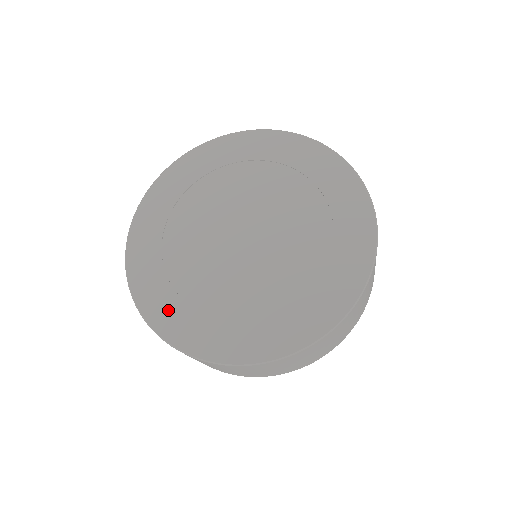
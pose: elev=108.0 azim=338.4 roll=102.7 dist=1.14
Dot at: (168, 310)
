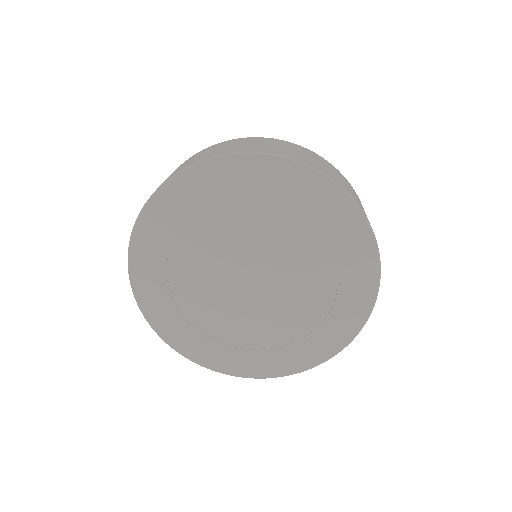
Dot at: (159, 304)
